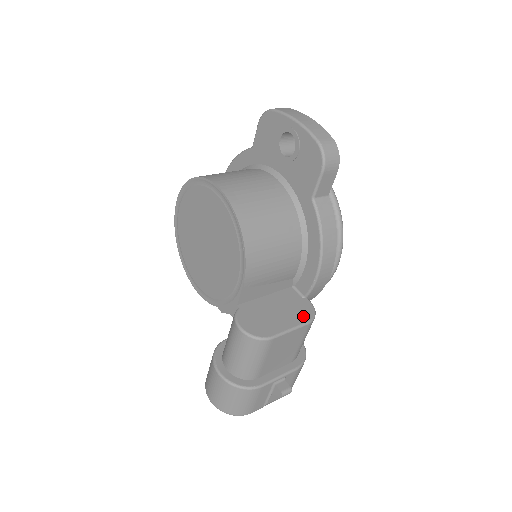
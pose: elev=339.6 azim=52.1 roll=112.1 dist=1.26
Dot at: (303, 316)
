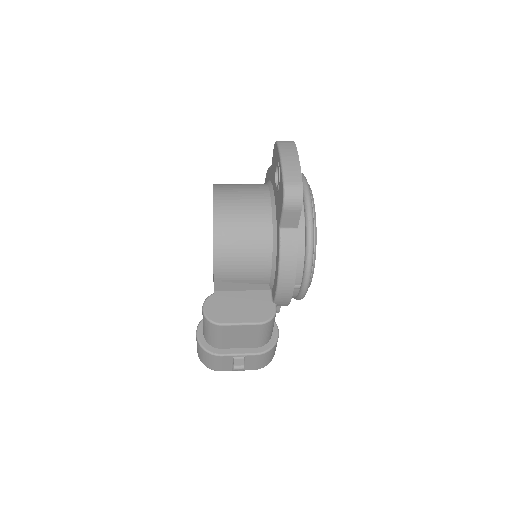
Dot at: (259, 317)
